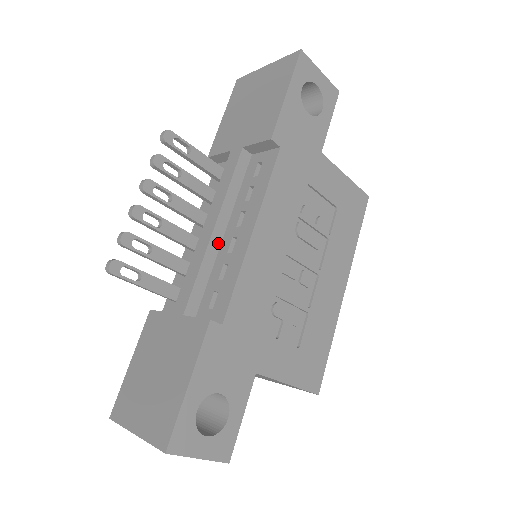
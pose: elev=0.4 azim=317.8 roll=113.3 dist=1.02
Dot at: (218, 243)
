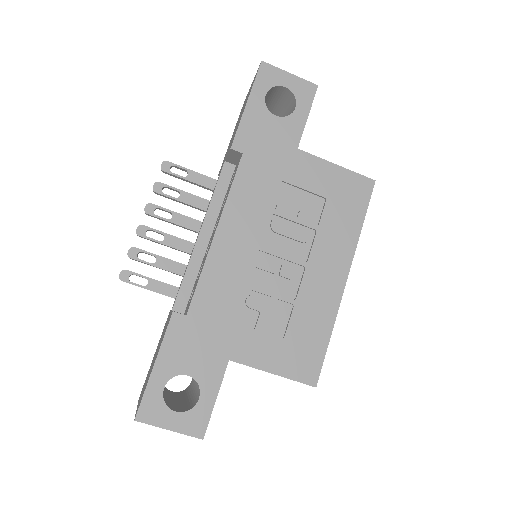
Dot at: (204, 247)
